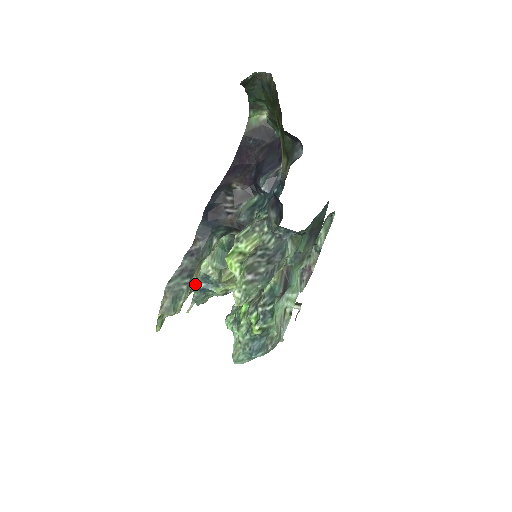
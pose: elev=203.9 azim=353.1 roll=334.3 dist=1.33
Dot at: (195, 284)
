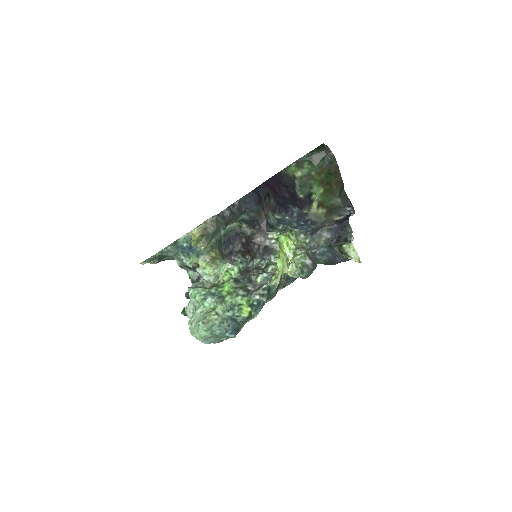
Dot at: occluded
